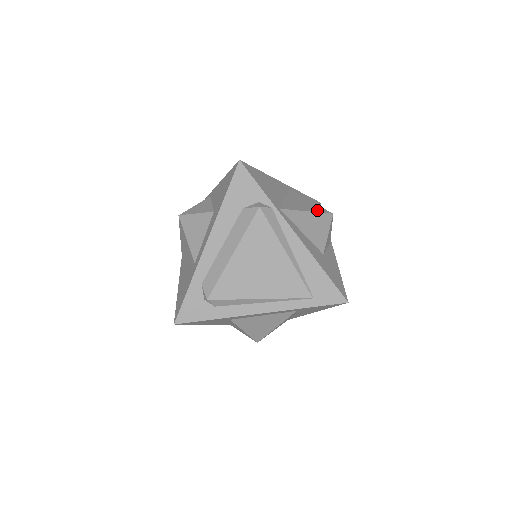
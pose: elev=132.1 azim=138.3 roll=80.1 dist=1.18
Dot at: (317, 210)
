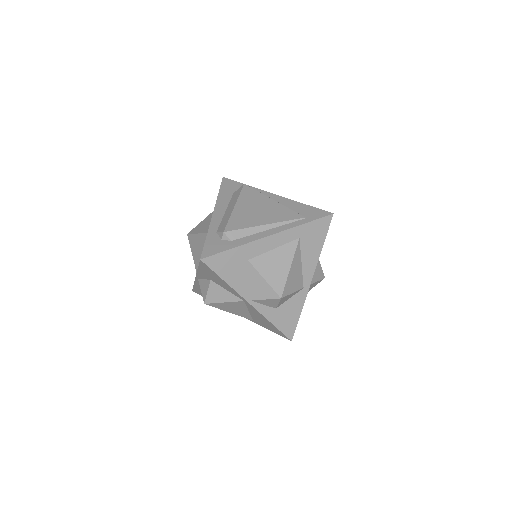
Dot at: occluded
